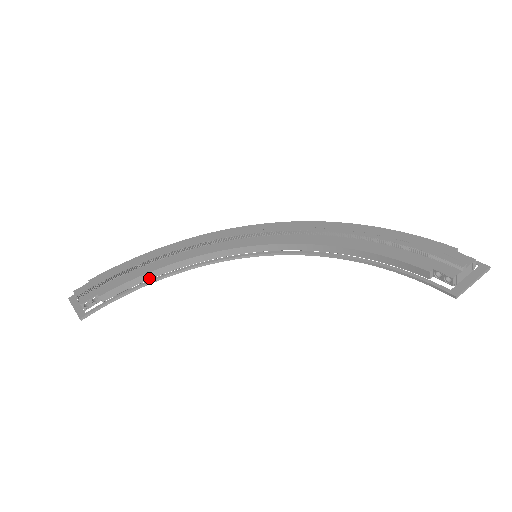
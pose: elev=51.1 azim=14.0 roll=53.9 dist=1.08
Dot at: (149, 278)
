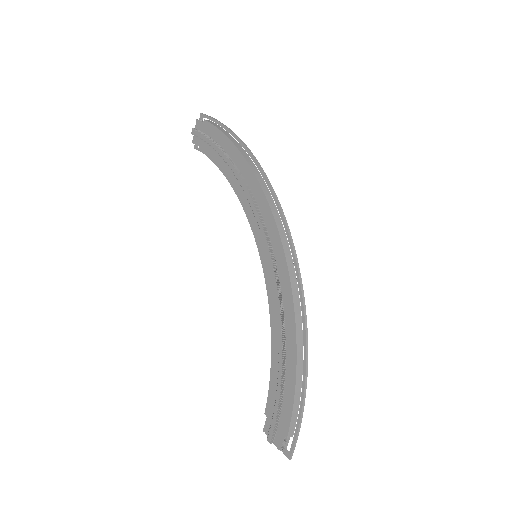
Dot at: occluded
